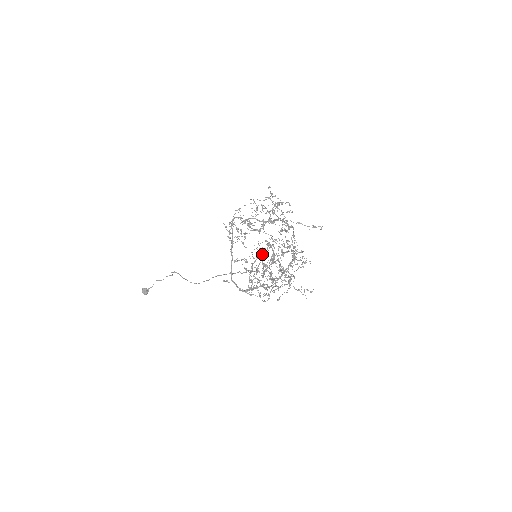
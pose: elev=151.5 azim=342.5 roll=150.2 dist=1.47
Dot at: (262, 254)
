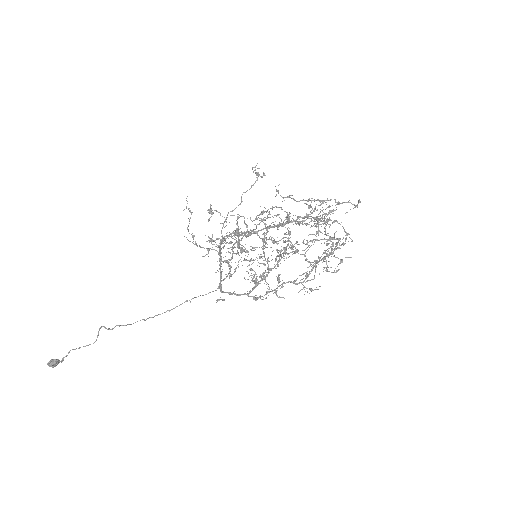
Dot at: occluded
